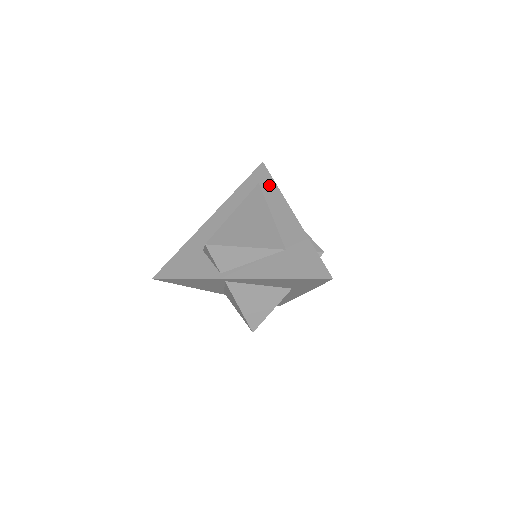
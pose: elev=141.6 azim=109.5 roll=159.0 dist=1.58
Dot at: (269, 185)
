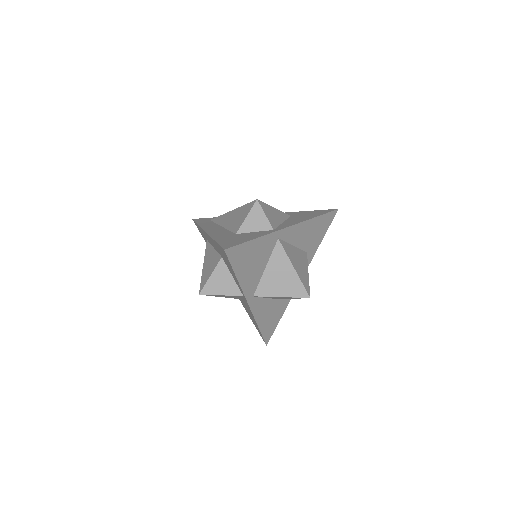
Dot at: occluded
